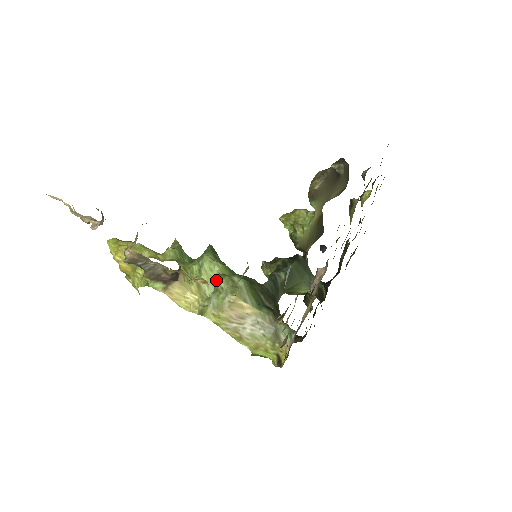
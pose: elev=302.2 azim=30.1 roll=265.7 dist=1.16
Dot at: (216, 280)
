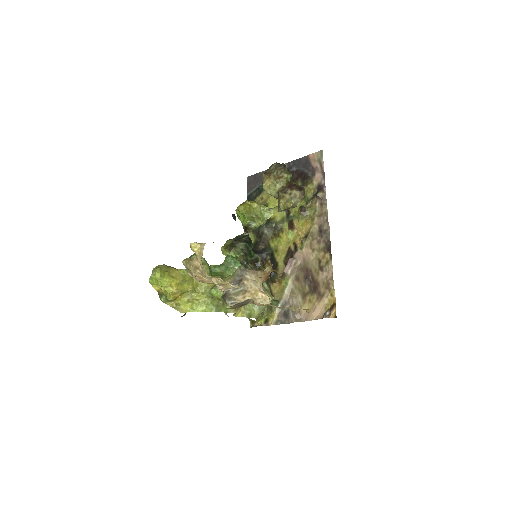
Dot at: occluded
